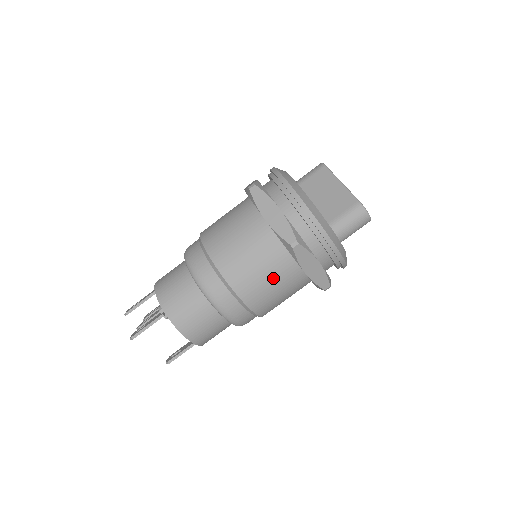
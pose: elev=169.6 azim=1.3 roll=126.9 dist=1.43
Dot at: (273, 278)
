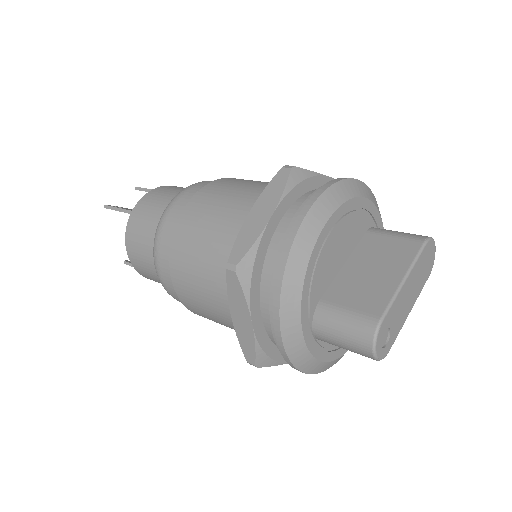
Dot at: (207, 283)
